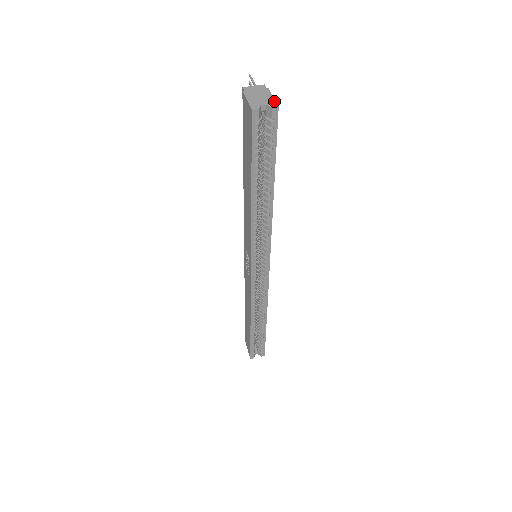
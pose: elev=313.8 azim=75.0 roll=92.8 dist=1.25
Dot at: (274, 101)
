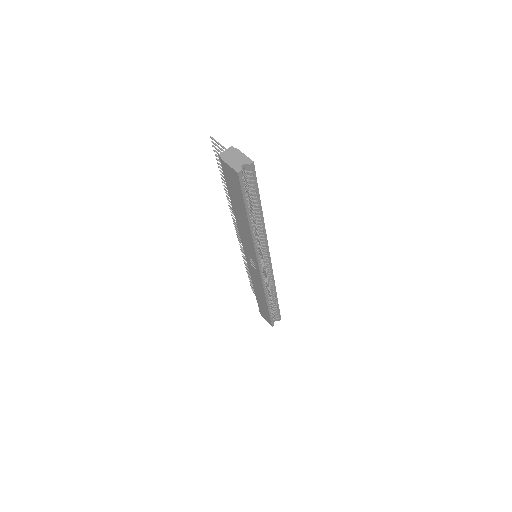
Dot at: (248, 158)
